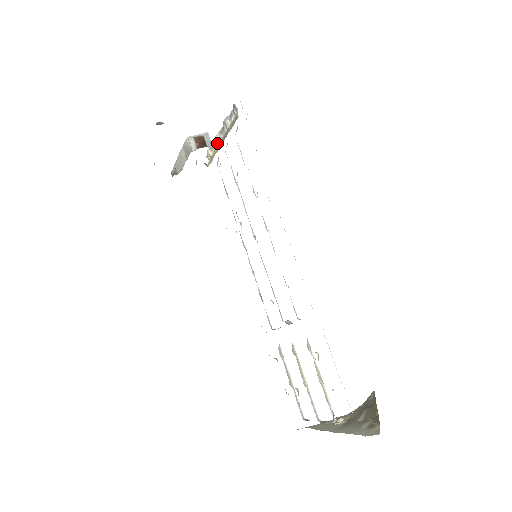
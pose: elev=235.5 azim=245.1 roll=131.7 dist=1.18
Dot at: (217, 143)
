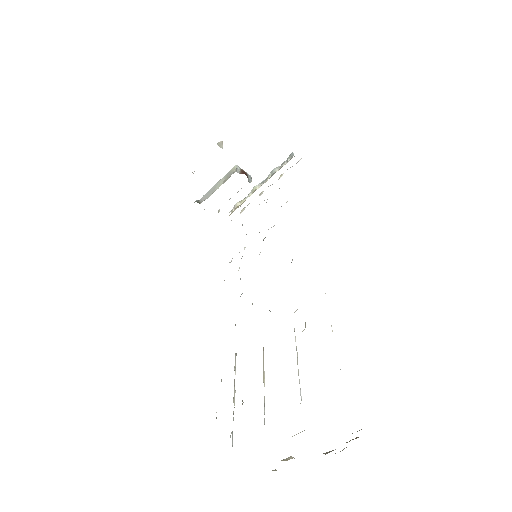
Dot at: (252, 193)
